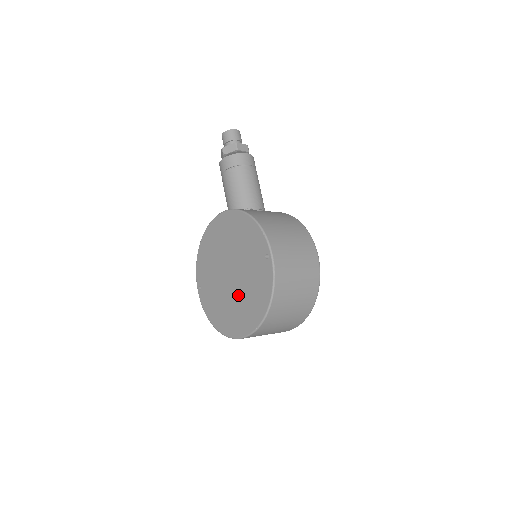
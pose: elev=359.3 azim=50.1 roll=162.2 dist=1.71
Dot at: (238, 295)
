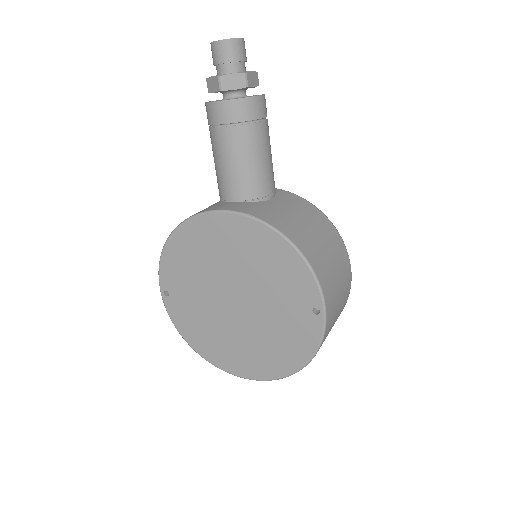
Dot at: (247, 332)
